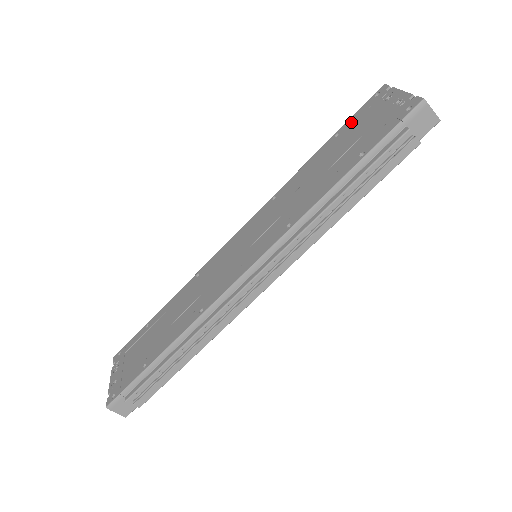
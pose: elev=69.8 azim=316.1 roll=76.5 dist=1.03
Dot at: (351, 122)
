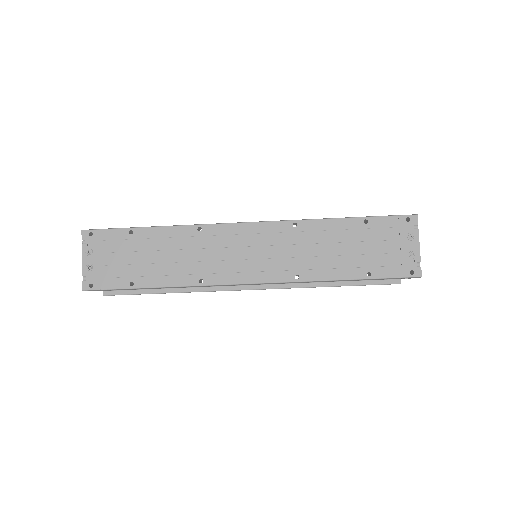
Dot at: (380, 224)
